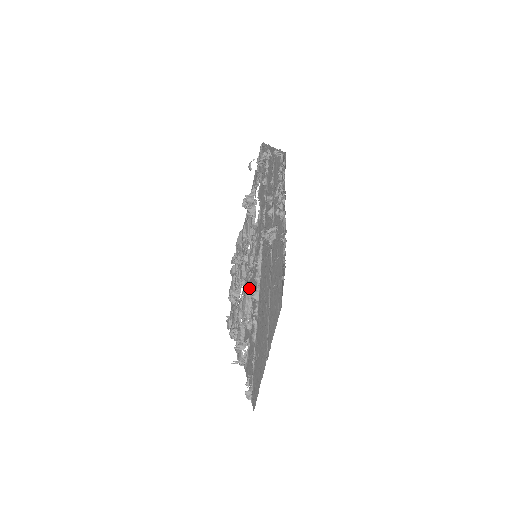
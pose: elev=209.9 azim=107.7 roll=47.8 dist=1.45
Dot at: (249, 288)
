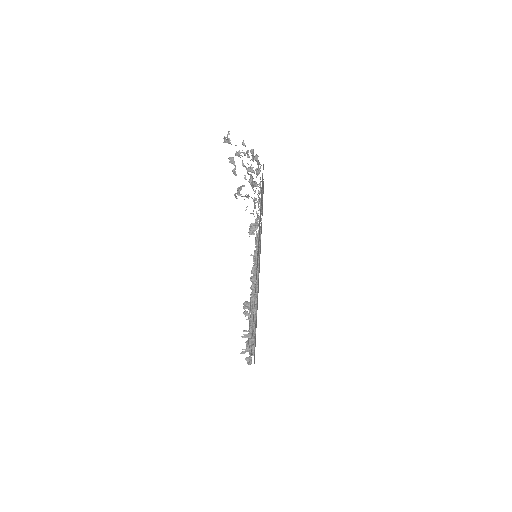
Dot at: occluded
